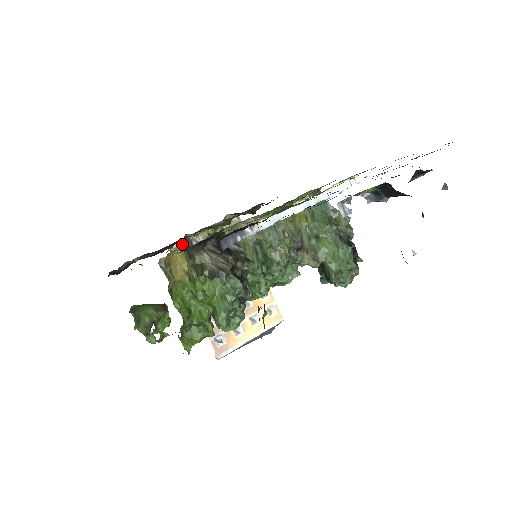
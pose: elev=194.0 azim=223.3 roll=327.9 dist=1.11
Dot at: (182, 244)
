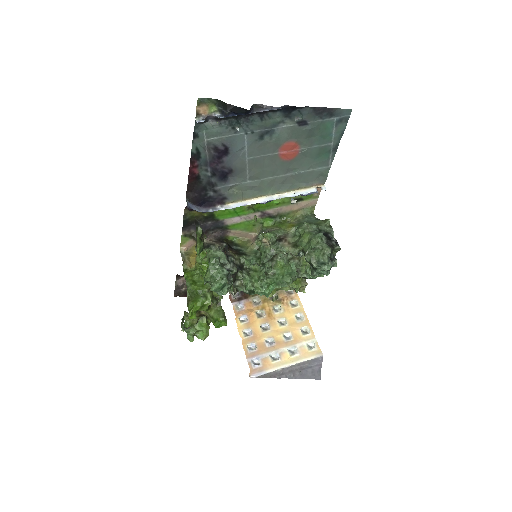
Dot at: occluded
